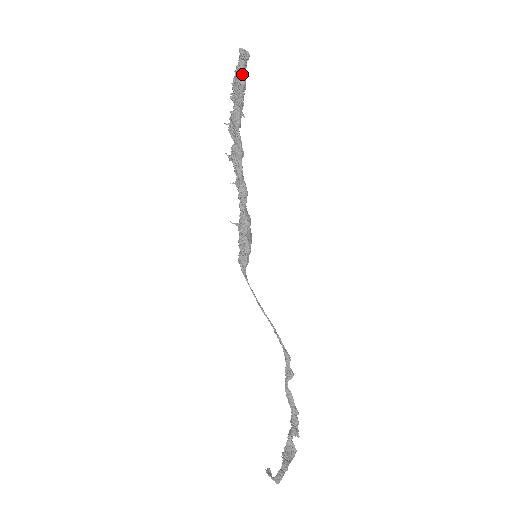
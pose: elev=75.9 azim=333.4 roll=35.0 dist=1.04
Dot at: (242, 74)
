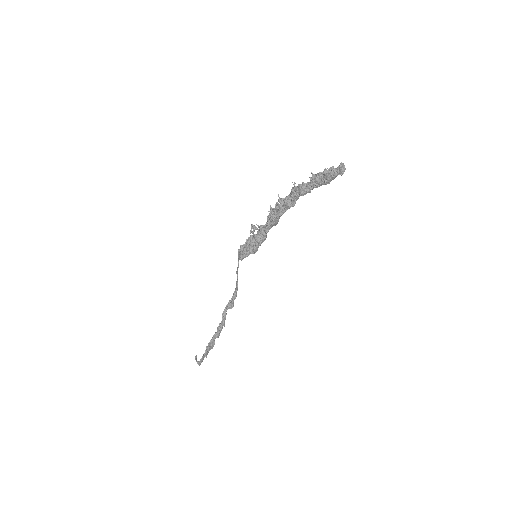
Dot at: (331, 180)
